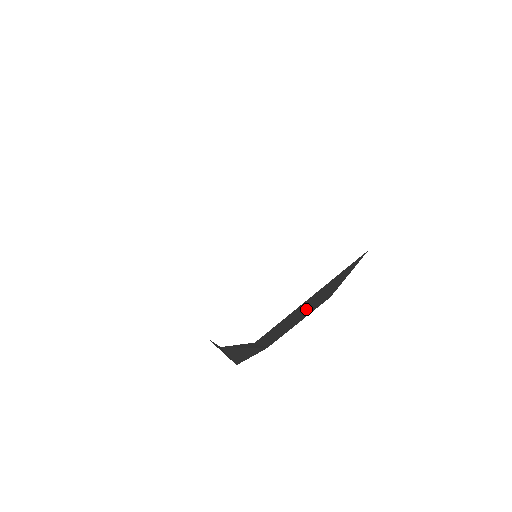
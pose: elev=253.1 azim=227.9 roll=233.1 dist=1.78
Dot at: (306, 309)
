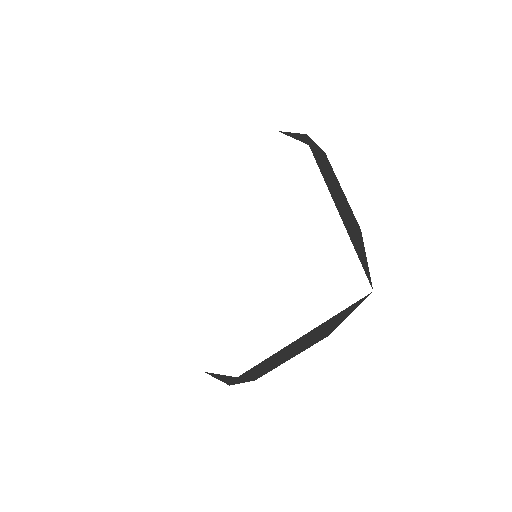
Dot at: (295, 348)
